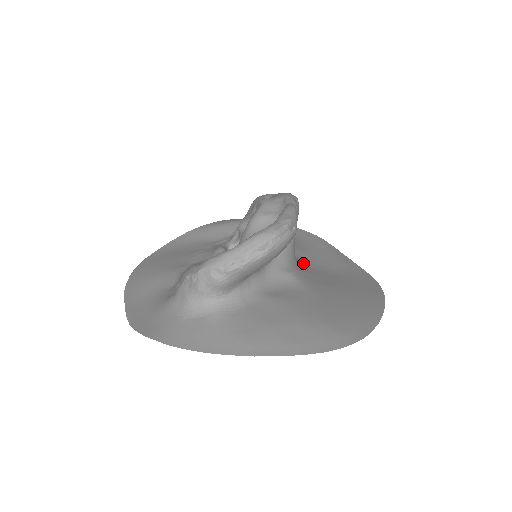
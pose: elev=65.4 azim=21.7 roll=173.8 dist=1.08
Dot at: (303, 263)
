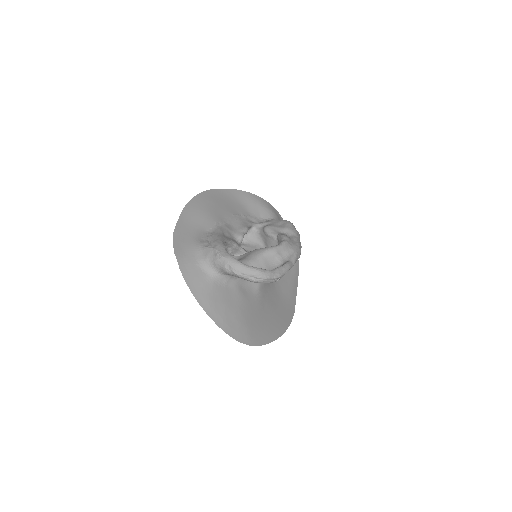
Dot at: occluded
